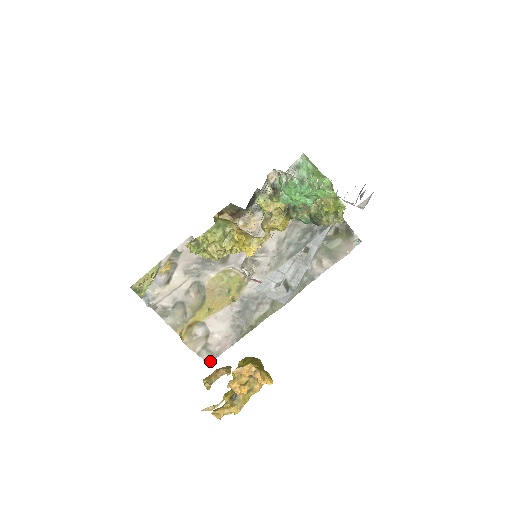
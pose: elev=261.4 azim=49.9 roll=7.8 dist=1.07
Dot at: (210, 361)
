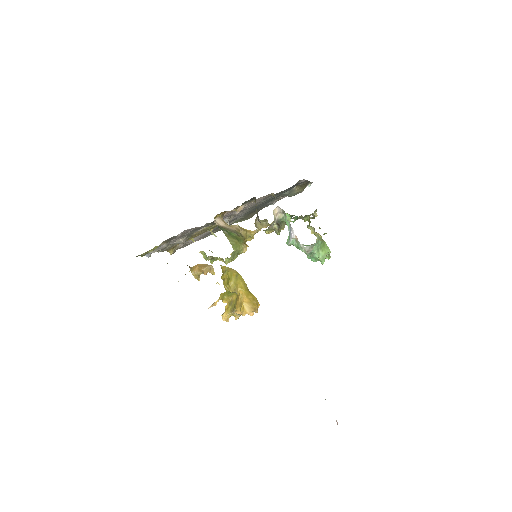
Dot at: occluded
